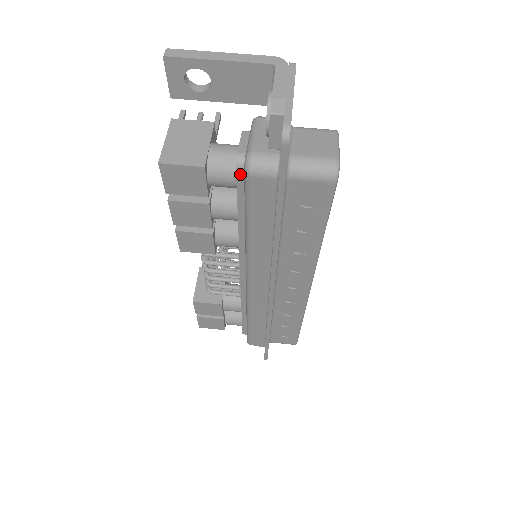
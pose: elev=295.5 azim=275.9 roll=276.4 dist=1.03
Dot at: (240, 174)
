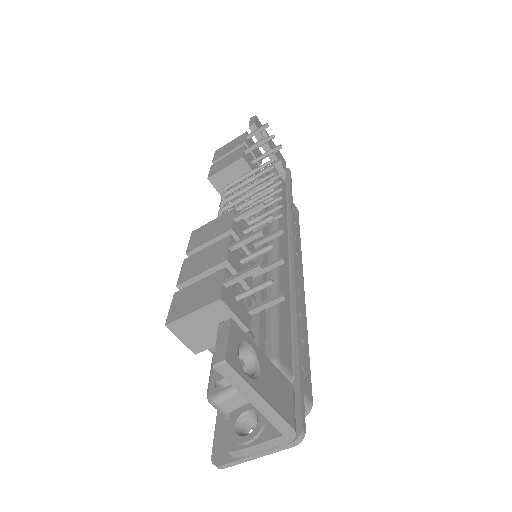
Dot at: (214, 374)
